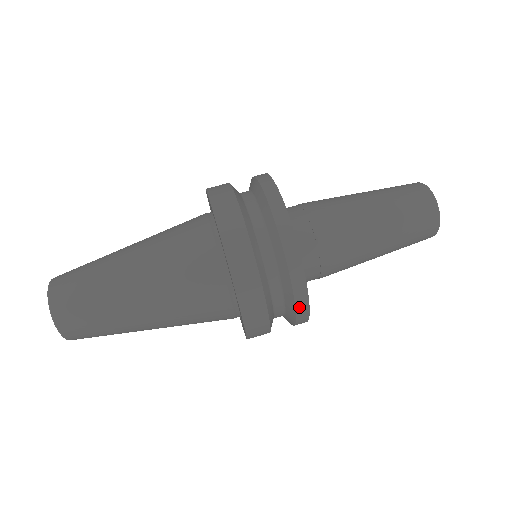
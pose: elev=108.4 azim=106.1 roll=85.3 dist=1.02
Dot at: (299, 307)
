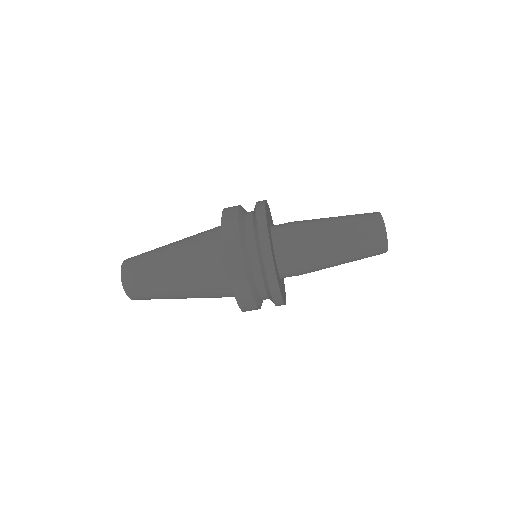
Dot at: occluded
